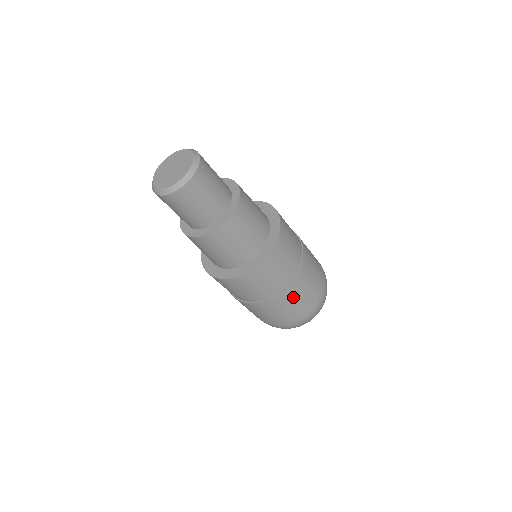
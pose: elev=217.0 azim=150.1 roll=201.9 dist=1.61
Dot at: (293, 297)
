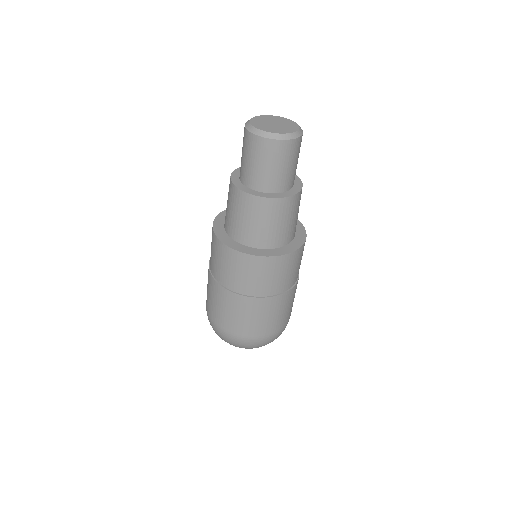
Dot at: (259, 311)
